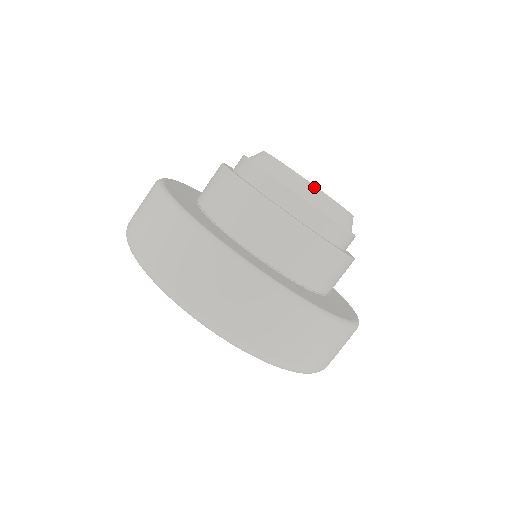
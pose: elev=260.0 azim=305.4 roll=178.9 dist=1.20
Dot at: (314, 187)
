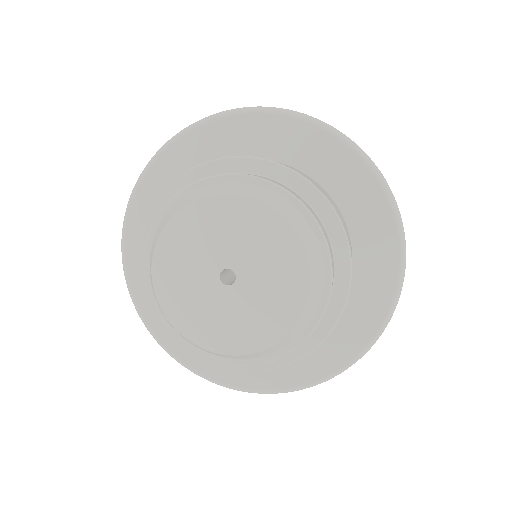
Dot at: (254, 354)
